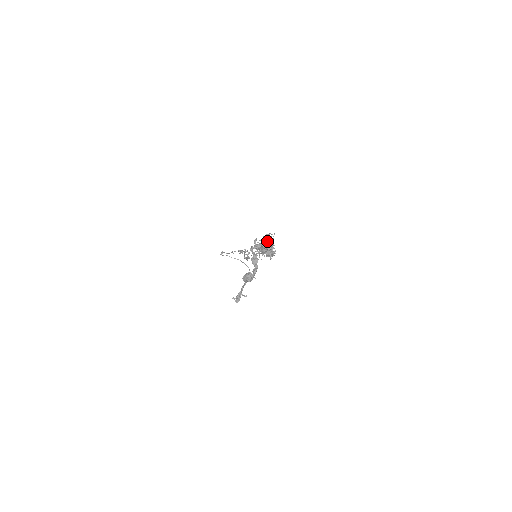
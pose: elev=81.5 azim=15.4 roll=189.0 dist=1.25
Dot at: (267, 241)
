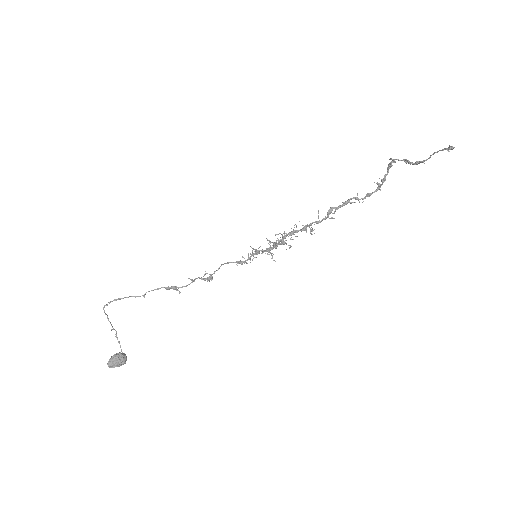
Dot at: occluded
